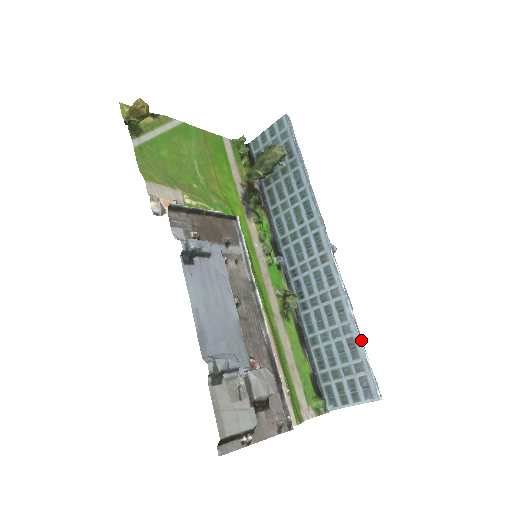
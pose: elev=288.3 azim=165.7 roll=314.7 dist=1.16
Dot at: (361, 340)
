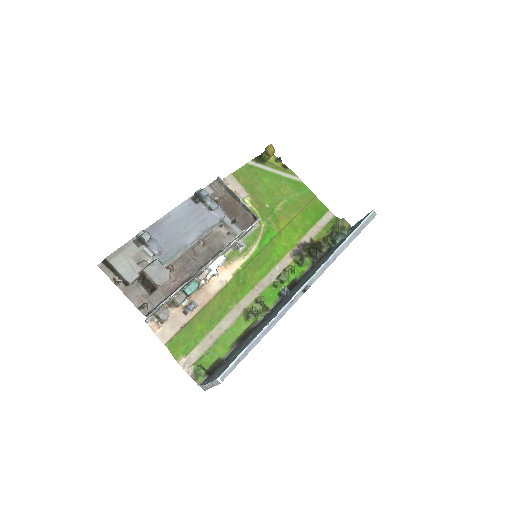
Dot at: (253, 341)
